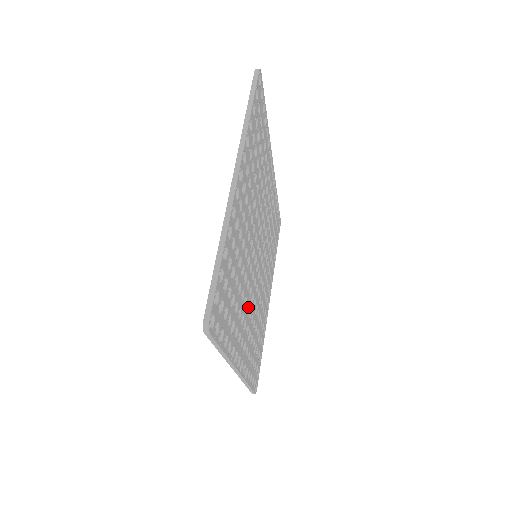
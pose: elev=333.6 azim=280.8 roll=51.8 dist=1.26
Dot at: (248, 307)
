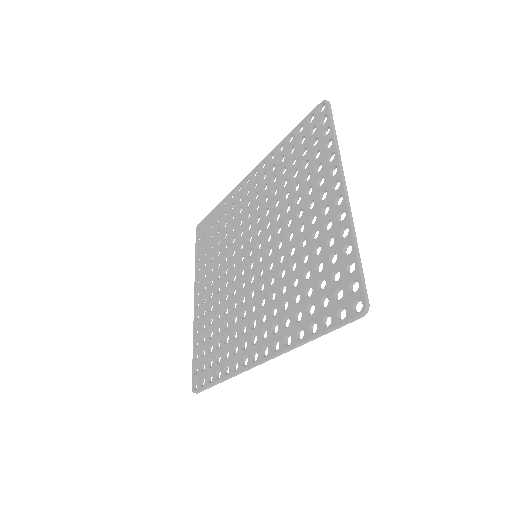
Dot at: (262, 302)
